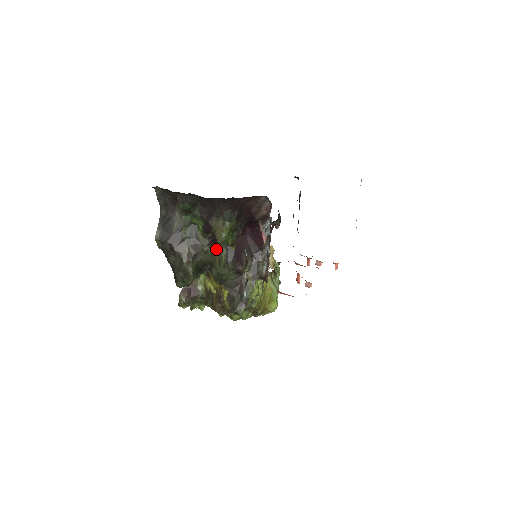
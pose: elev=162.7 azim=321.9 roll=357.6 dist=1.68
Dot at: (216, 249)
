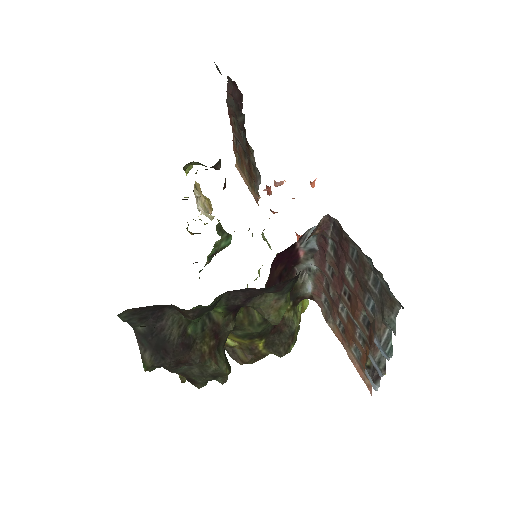
Dot at: (240, 312)
